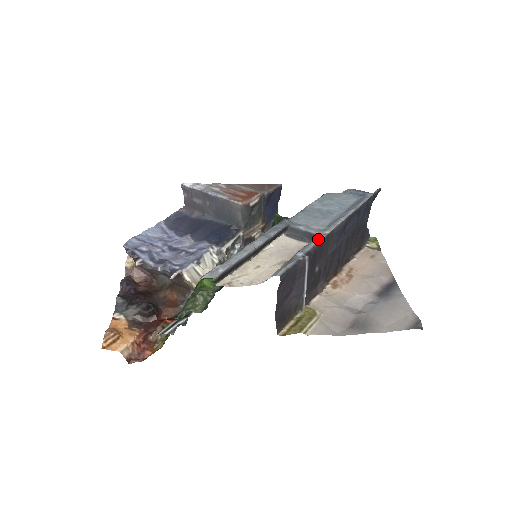
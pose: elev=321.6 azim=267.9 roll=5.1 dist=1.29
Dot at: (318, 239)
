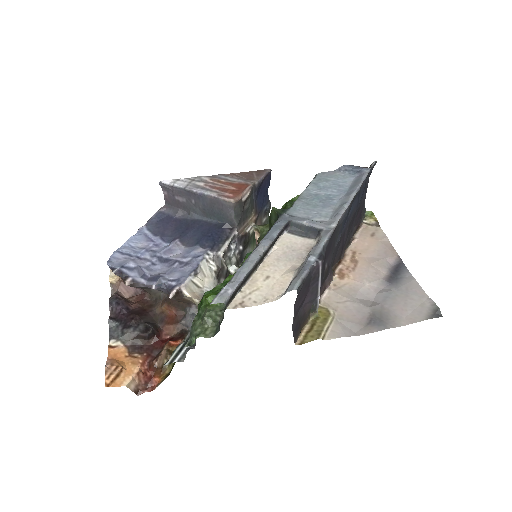
Dot at: (326, 236)
